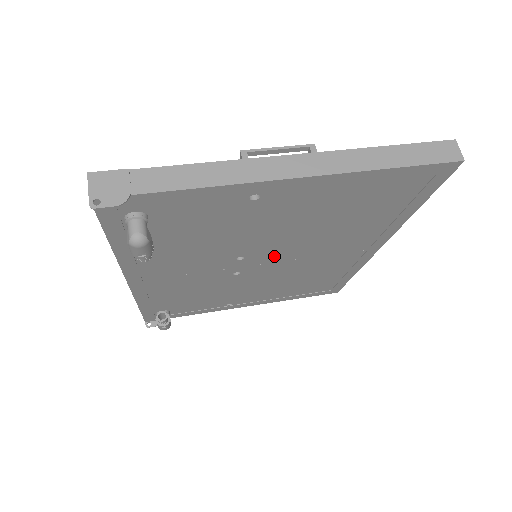
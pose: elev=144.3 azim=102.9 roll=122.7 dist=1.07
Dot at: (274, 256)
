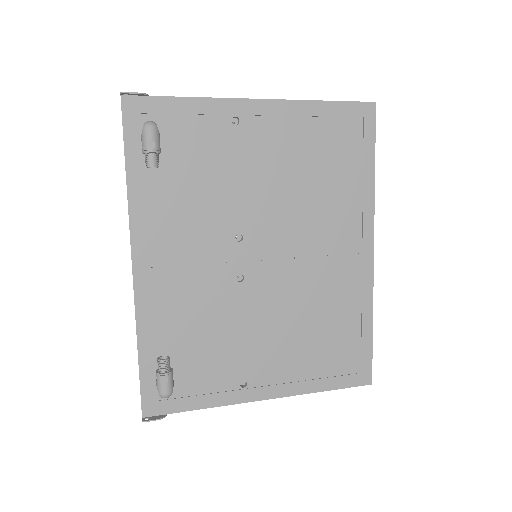
Dot at: (271, 243)
